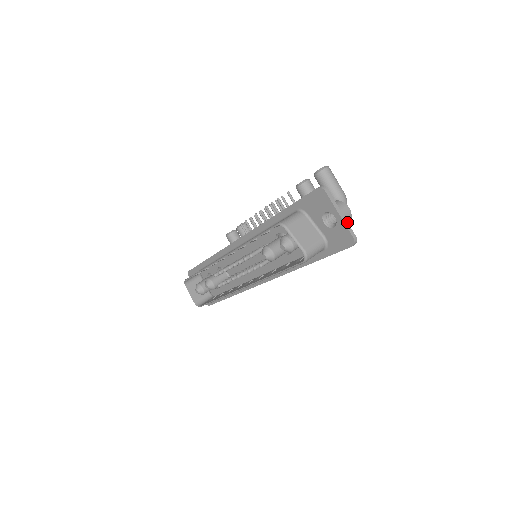
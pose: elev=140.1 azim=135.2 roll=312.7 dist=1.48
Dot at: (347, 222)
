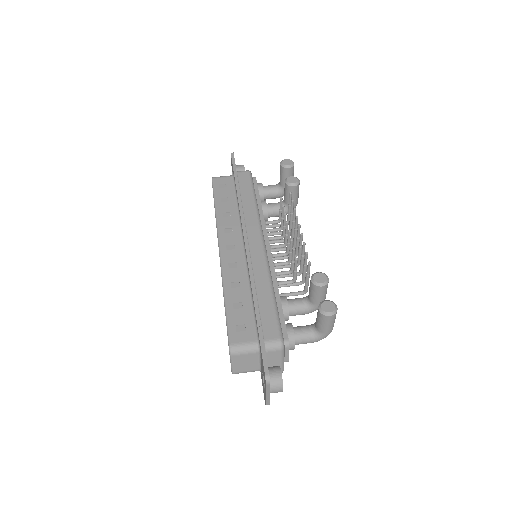
Dot at: (269, 399)
